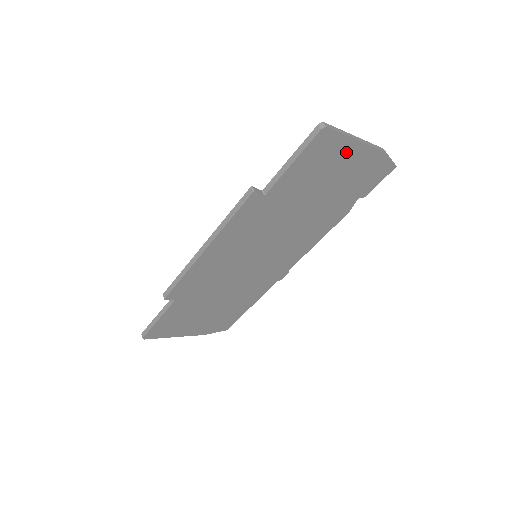
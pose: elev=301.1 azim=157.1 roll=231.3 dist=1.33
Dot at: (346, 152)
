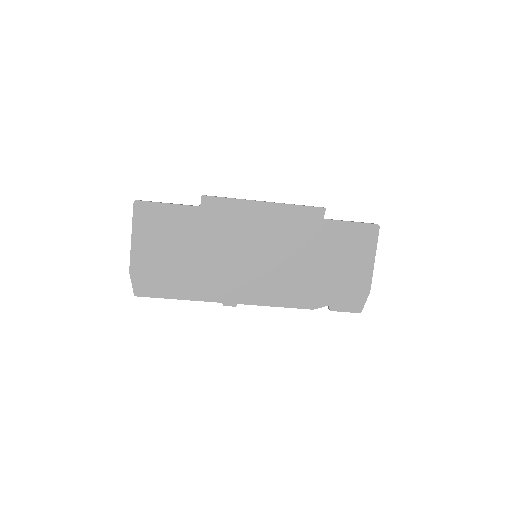
Dot at: (365, 257)
